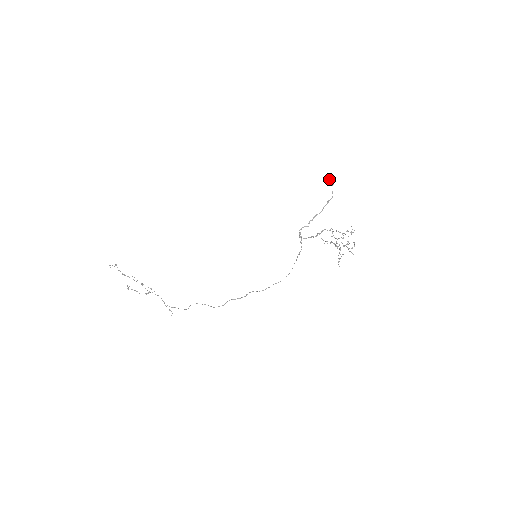
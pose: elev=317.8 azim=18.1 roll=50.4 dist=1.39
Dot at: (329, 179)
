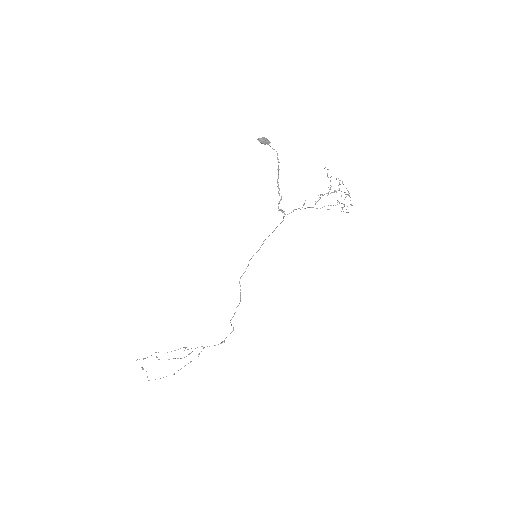
Dot at: (262, 143)
